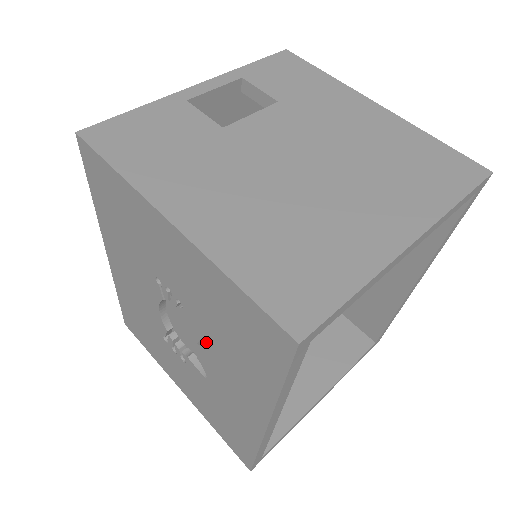
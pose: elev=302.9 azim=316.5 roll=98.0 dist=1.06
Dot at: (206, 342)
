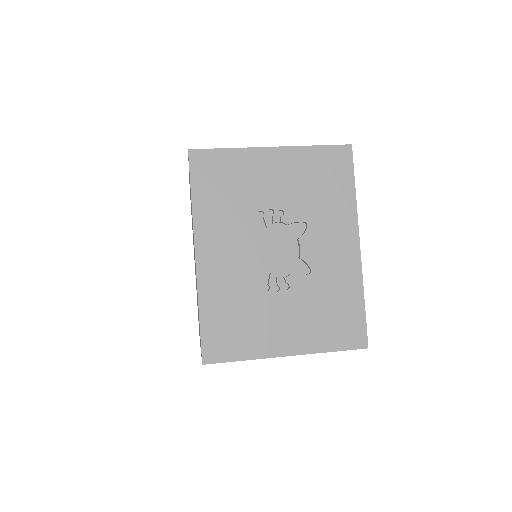
Dot at: (301, 236)
